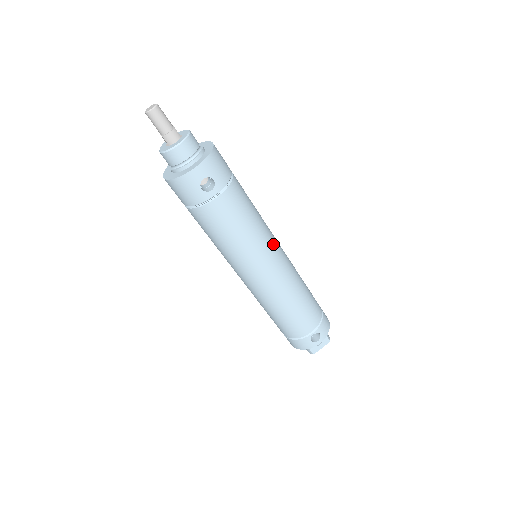
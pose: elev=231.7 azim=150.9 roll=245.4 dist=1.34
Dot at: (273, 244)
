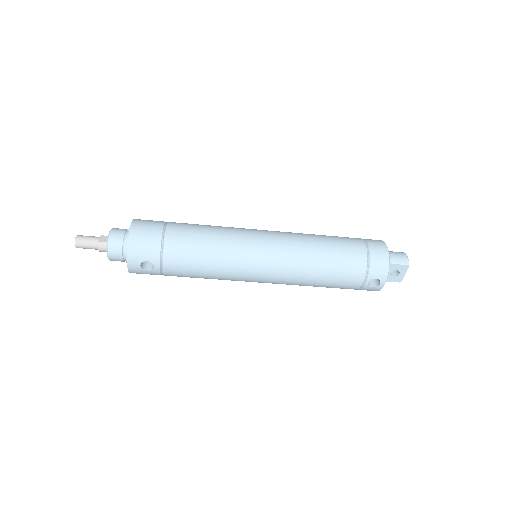
Dot at: (248, 253)
